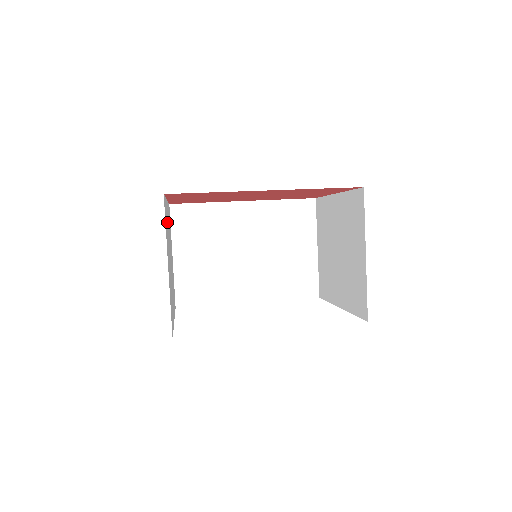
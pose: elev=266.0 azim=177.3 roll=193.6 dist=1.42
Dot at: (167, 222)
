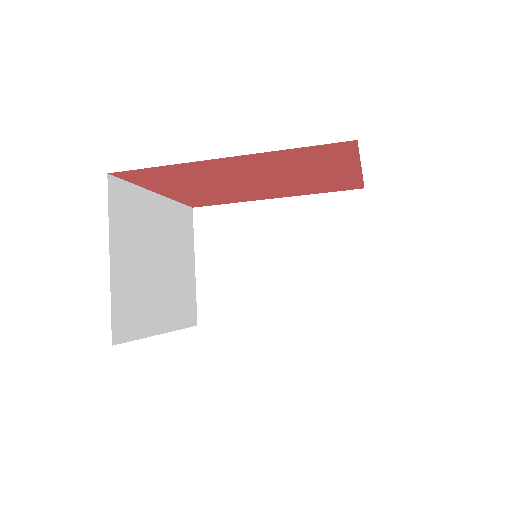
Dot at: (143, 215)
